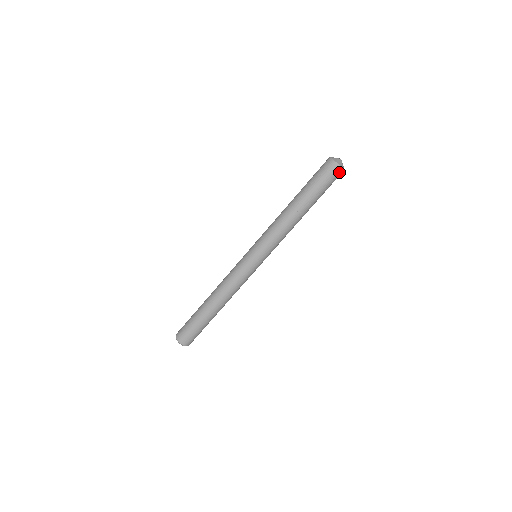
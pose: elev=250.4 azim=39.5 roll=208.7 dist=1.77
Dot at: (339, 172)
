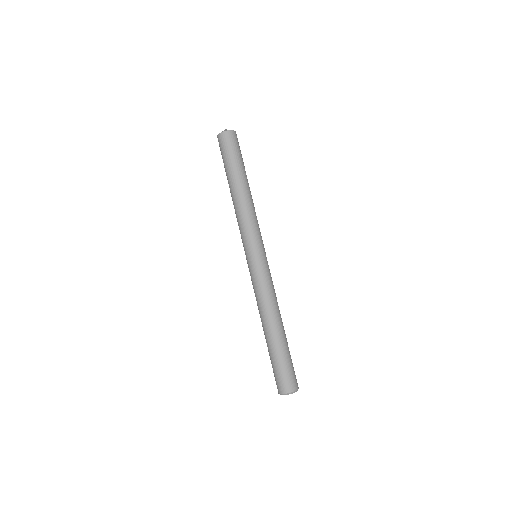
Dot at: (232, 135)
